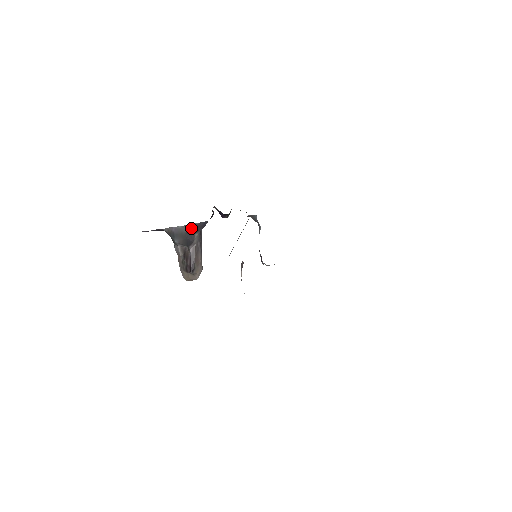
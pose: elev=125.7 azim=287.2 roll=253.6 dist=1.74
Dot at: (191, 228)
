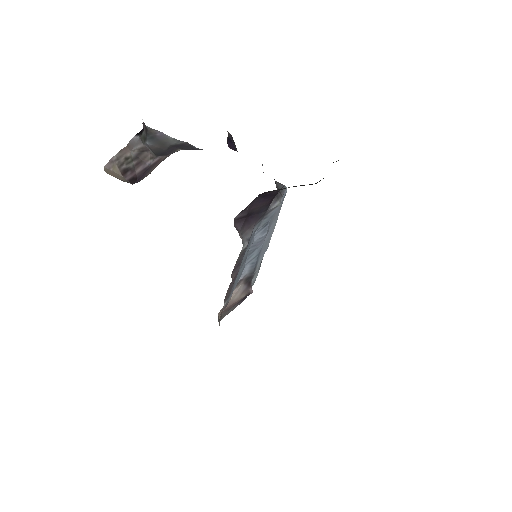
Dot at: (182, 144)
